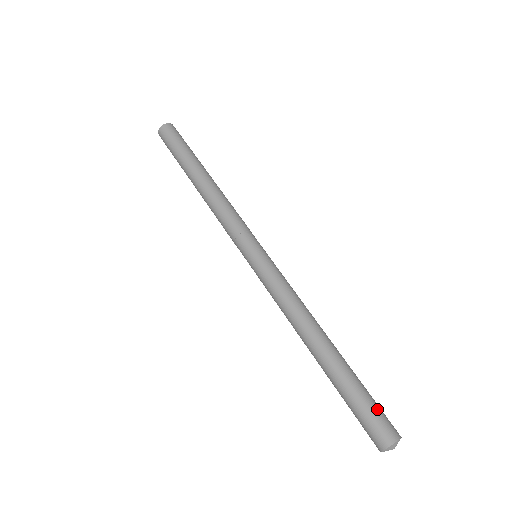
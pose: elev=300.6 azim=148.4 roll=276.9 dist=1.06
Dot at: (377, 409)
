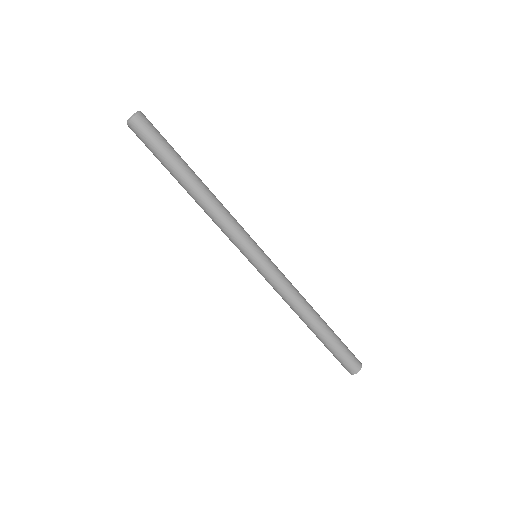
Dot at: (346, 359)
